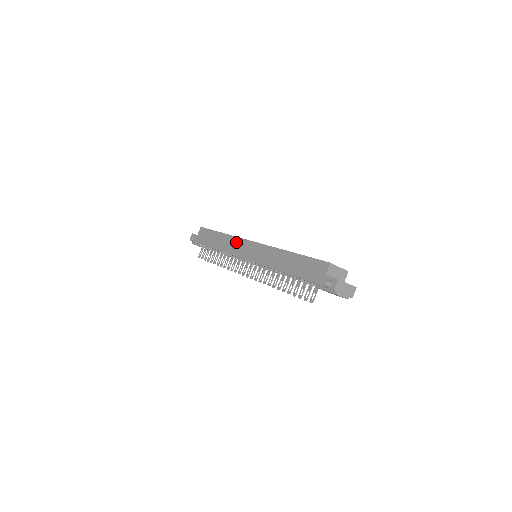
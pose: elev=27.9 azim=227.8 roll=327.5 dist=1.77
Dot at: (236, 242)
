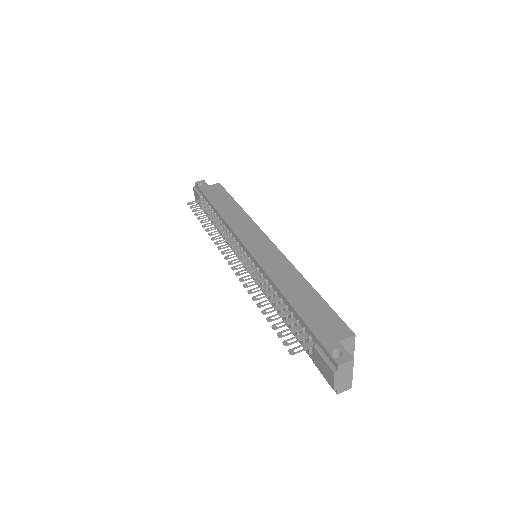
Dot at: (249, 225)
